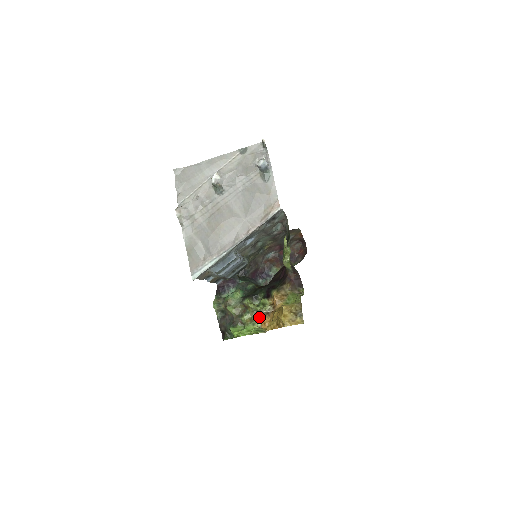
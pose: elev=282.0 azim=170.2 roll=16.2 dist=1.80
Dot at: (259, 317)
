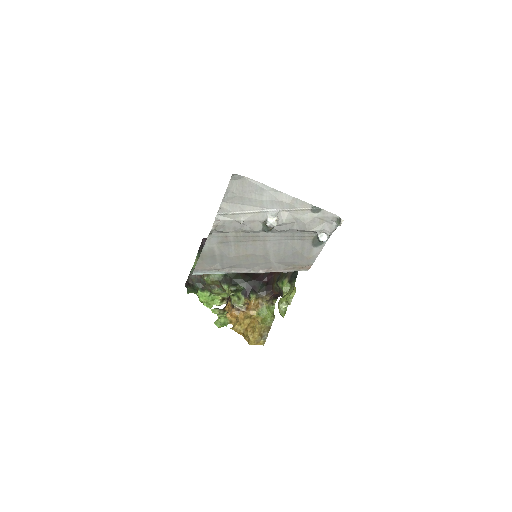
Dot at: (229, 302)
